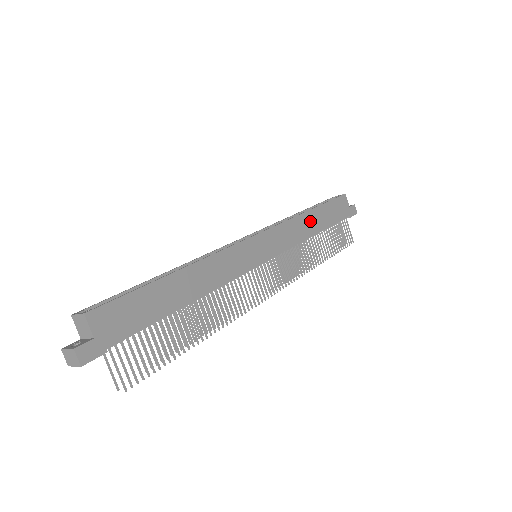
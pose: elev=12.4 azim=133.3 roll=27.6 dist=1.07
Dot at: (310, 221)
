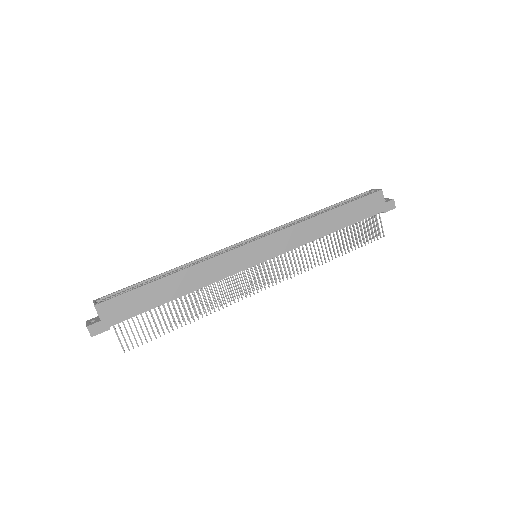
Dot at: (324, 223)
